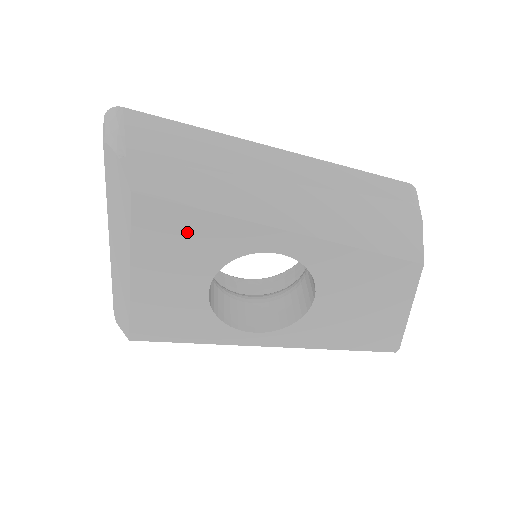
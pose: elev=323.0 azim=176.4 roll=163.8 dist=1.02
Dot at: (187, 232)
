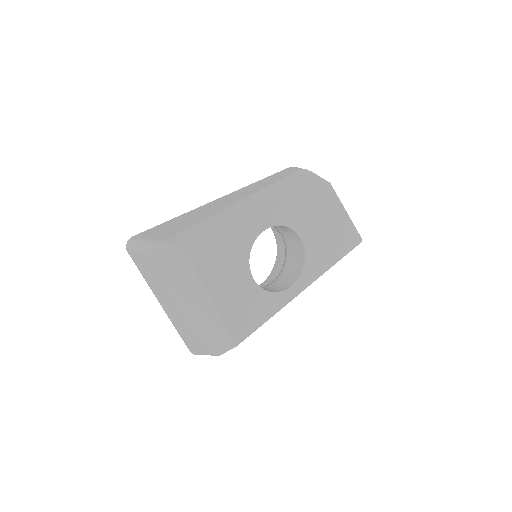
Dot at: (221, 250)
